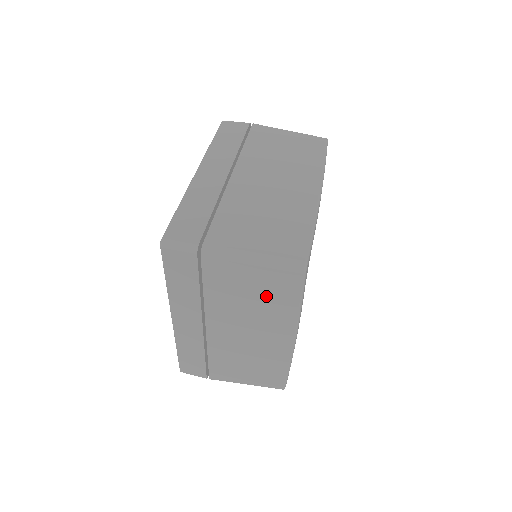
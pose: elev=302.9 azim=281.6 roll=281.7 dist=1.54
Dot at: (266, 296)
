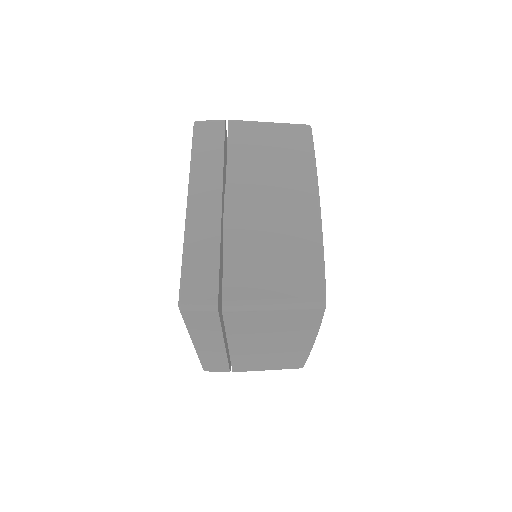
Dot at: (283, 152)
